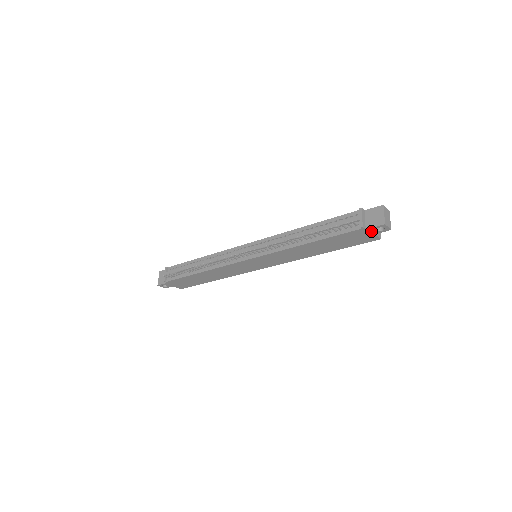
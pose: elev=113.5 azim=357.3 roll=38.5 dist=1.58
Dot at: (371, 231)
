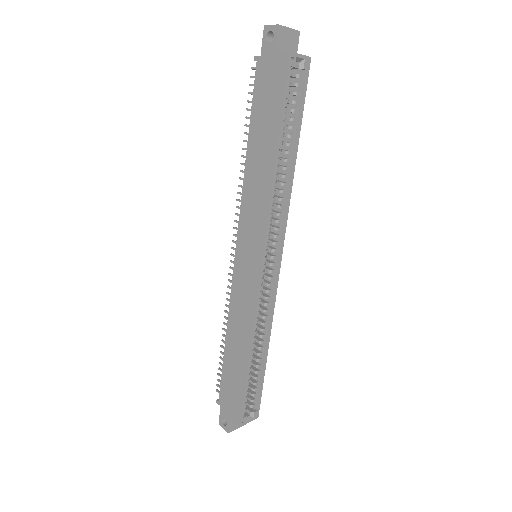
Dot at: (268, 53)
